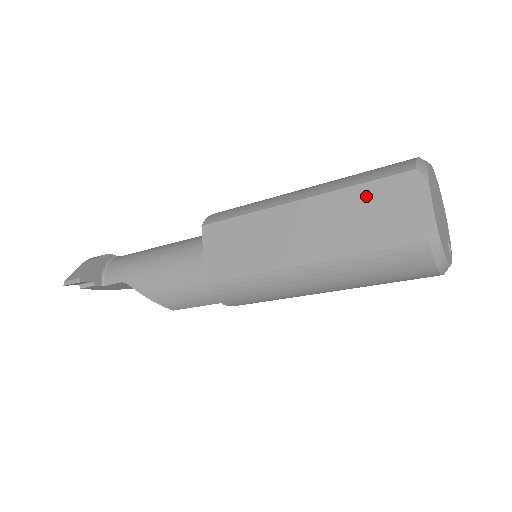
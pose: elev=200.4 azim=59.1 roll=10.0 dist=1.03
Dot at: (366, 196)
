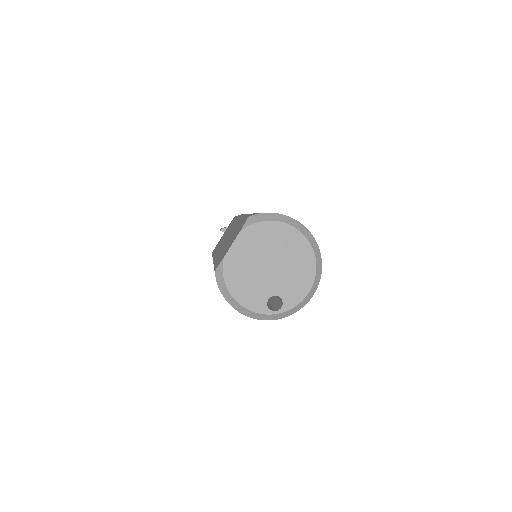
Dot at: (238, 226)
